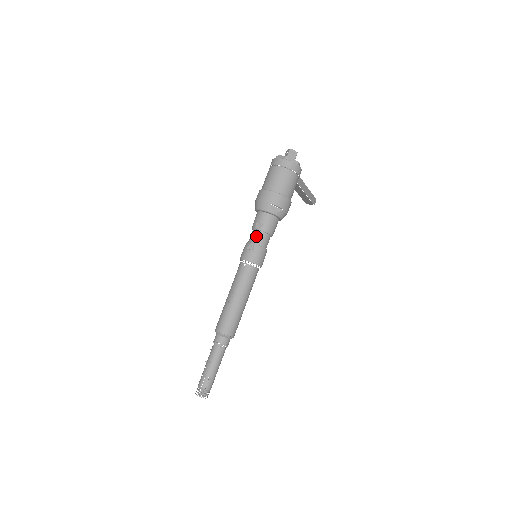
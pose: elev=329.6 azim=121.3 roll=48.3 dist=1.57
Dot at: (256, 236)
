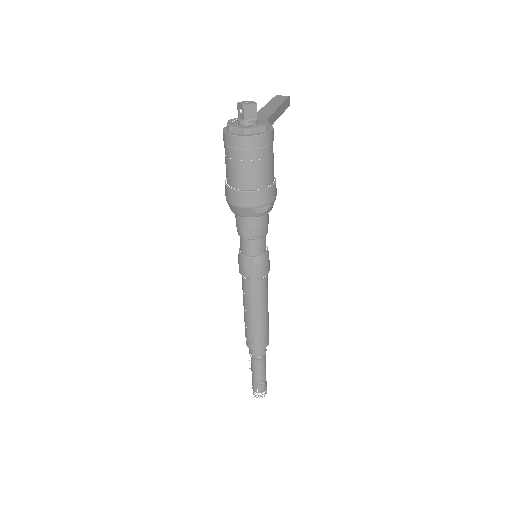
Dot at: (249, 247)
